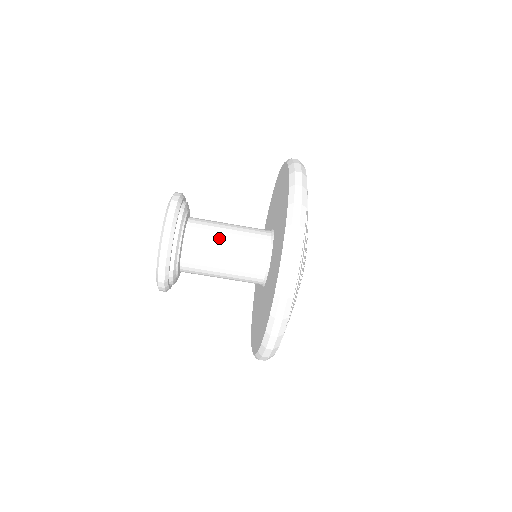
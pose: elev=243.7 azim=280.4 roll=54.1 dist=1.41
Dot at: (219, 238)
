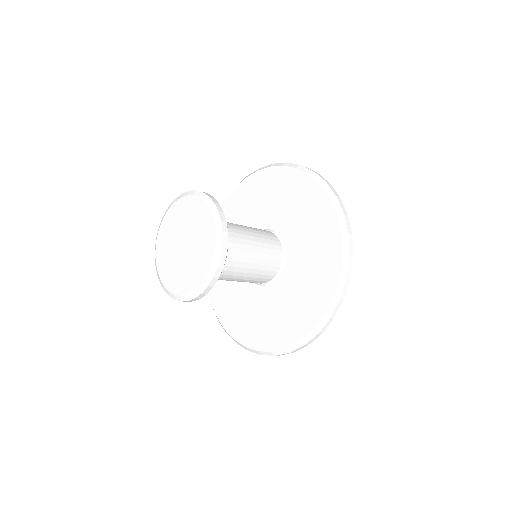
Dot at: (238, 274)
